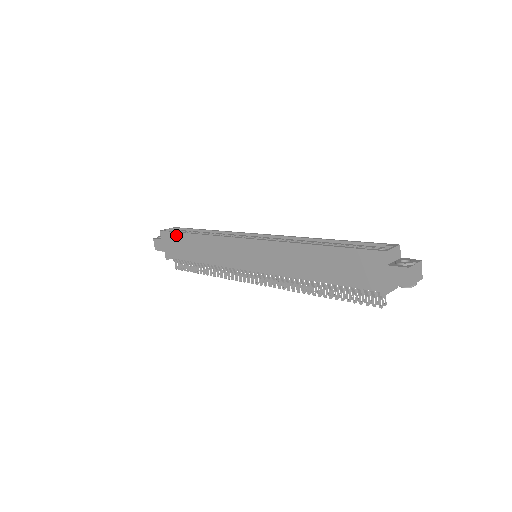
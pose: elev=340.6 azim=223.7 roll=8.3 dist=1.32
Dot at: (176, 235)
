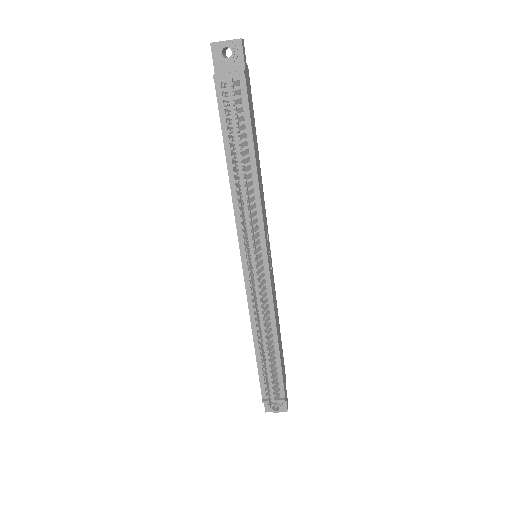
Dot at: occluded
